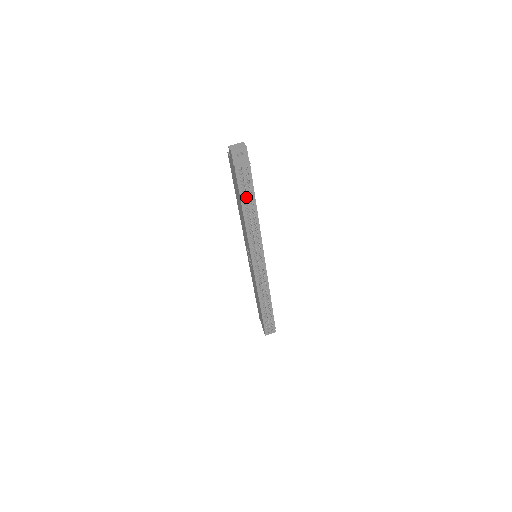
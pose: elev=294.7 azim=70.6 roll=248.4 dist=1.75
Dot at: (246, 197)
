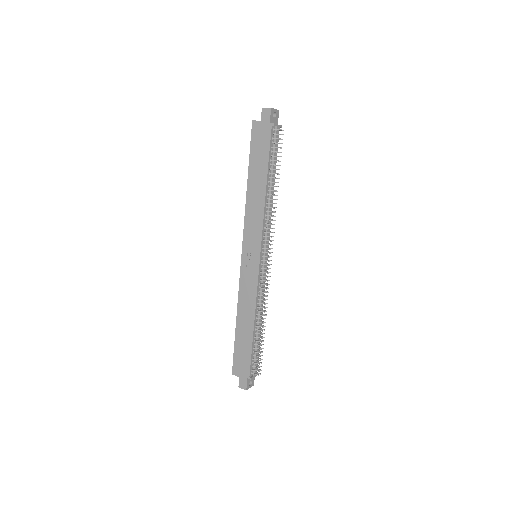
Dot at: (272, 165)
